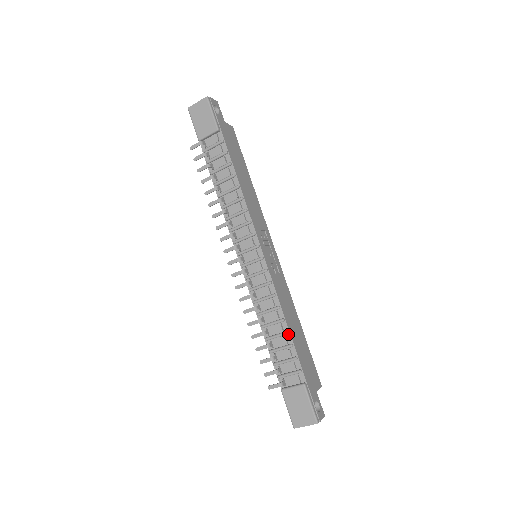
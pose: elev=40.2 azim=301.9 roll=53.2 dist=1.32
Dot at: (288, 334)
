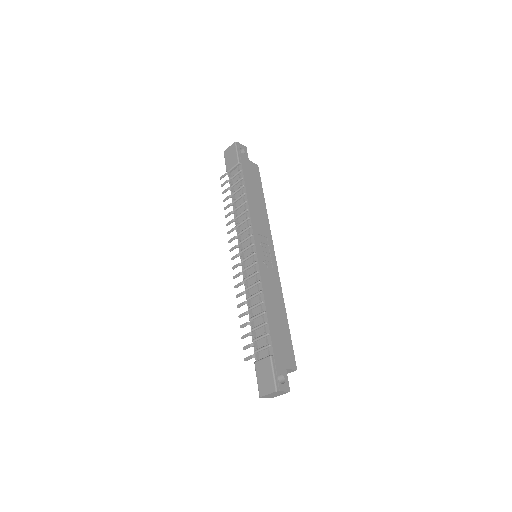
Dot at: (265, 314)
